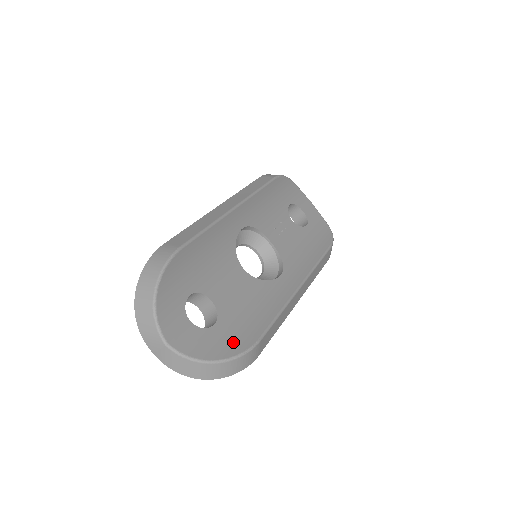
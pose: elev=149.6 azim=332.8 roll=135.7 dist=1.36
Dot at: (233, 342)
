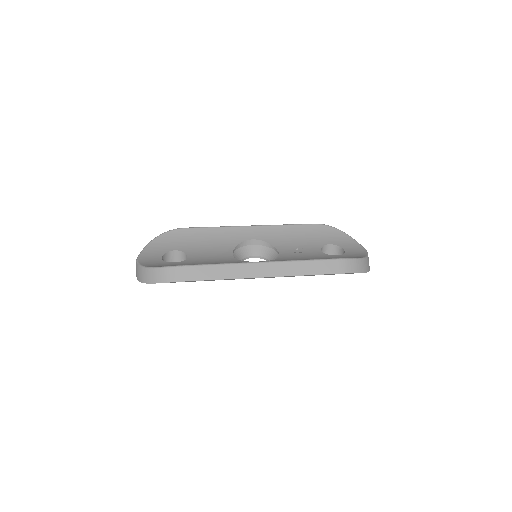
Dot at: occluded
